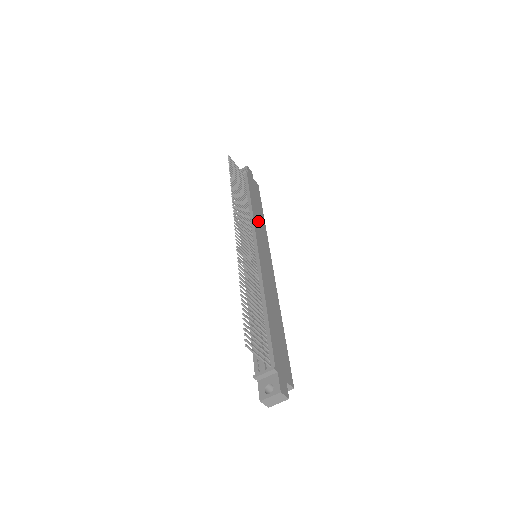
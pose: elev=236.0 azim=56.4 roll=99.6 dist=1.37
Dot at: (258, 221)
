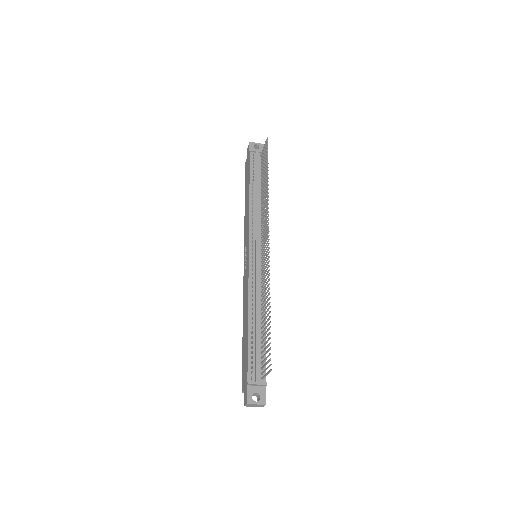
Dot at: occluded
